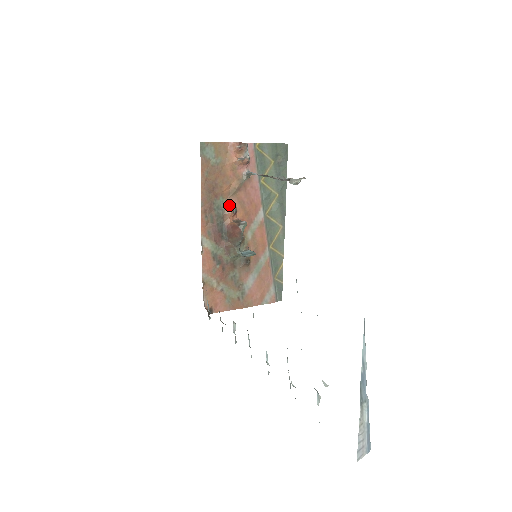
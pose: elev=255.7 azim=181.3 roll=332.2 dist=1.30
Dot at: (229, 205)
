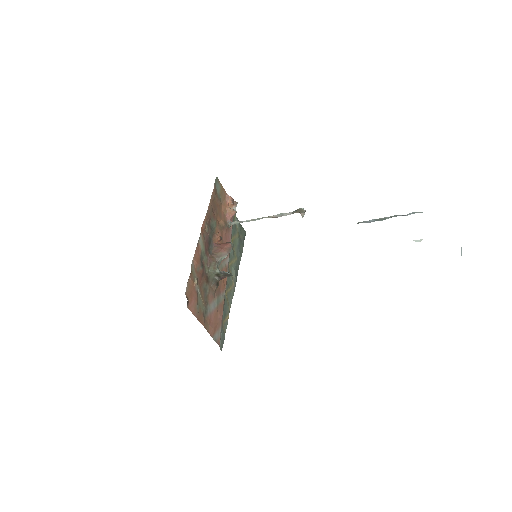
Dot at: (217, 231)
